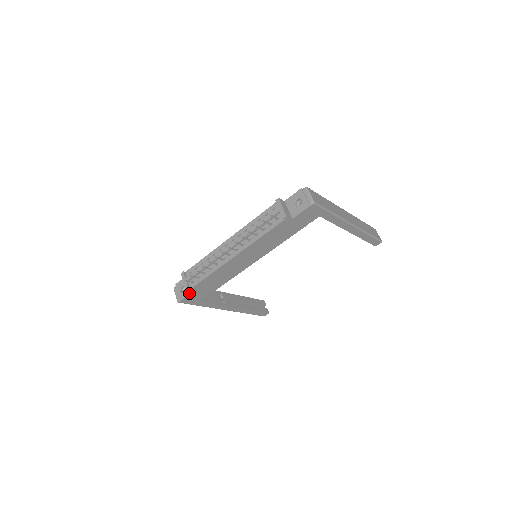
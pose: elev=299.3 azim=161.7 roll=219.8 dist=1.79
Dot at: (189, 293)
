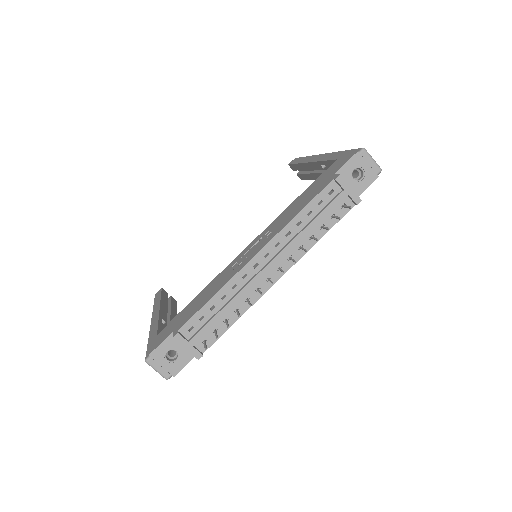
Dot at: (191, 358)
